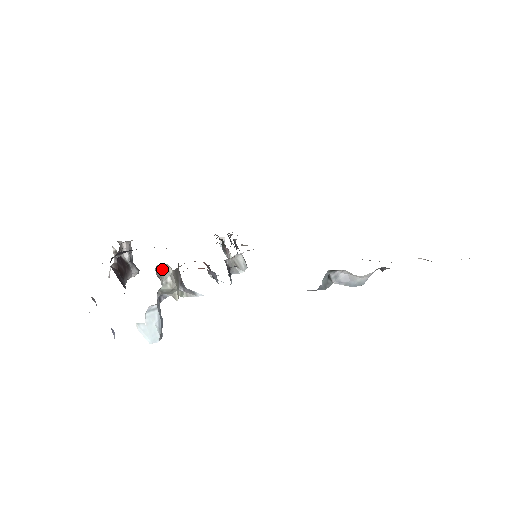
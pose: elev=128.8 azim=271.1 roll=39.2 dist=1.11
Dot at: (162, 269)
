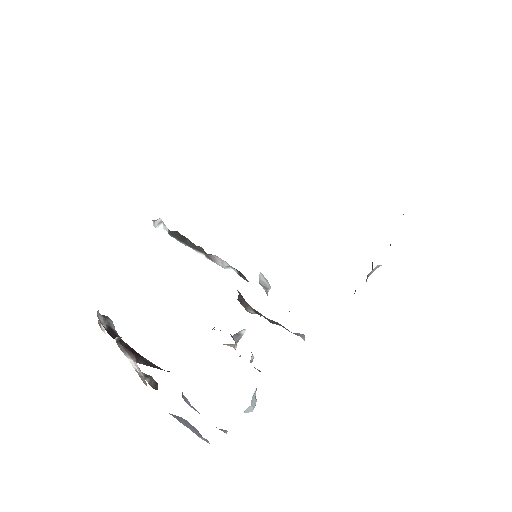
Dot at: occluded
